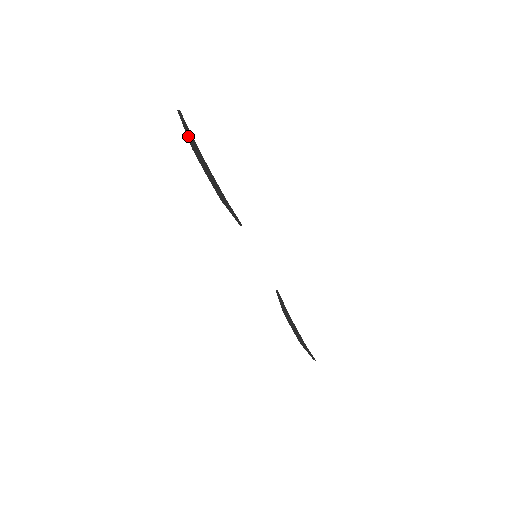
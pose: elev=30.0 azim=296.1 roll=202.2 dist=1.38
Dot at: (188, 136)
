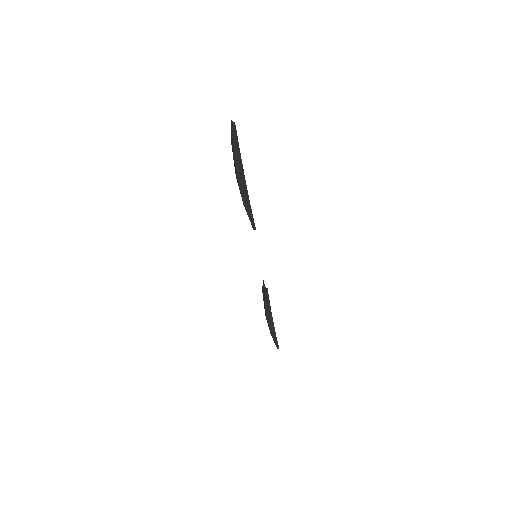
Dot at: (234, 145)
